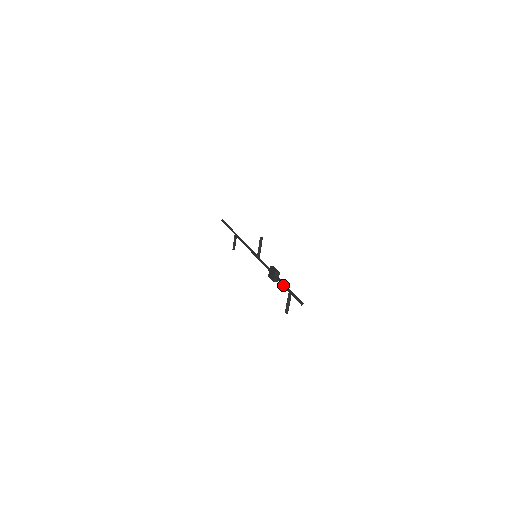
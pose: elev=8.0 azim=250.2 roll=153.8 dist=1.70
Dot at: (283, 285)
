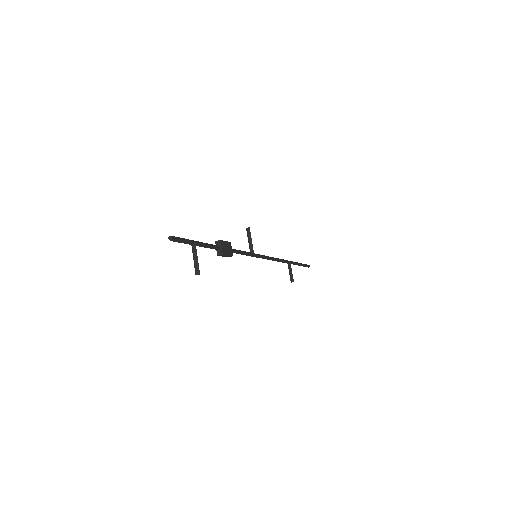
Dot at: (202, 245)
